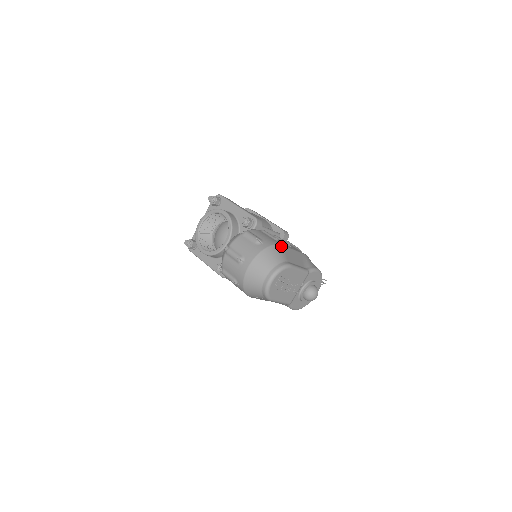
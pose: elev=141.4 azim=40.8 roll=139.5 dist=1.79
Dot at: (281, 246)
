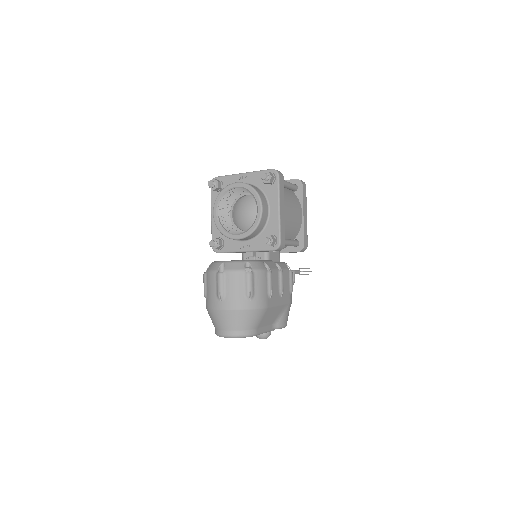
Dot at: (266, 310)
